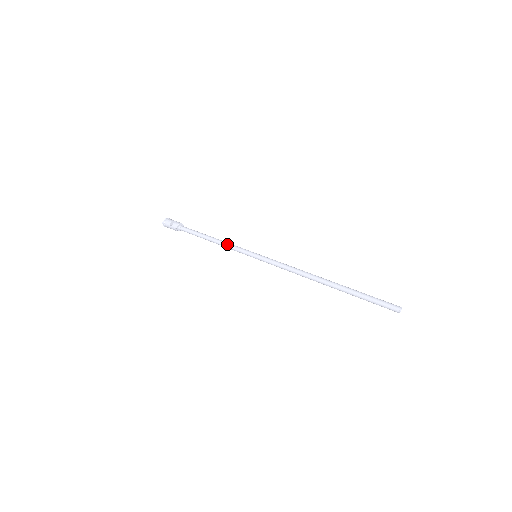
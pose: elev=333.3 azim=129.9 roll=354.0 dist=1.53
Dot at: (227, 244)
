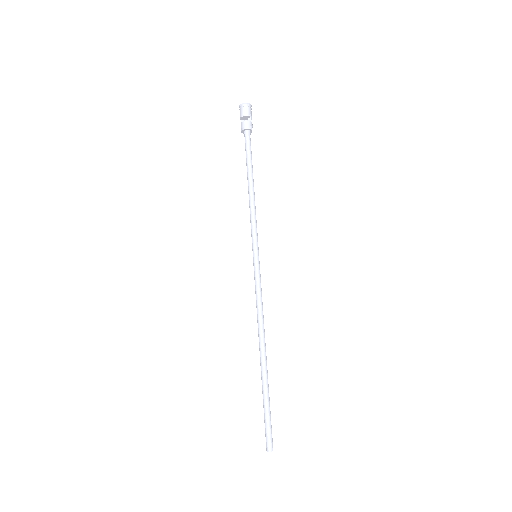
Dot at: (250, 212)
